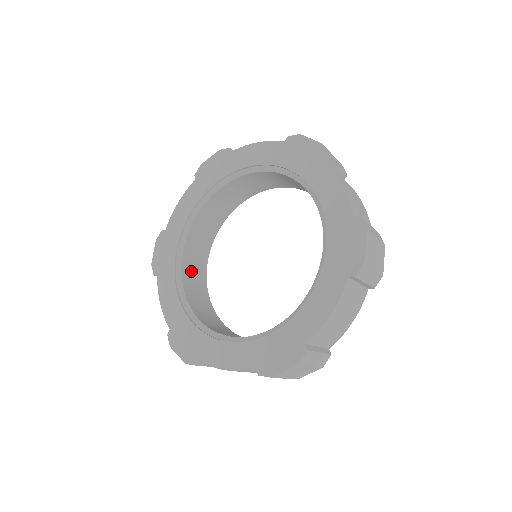
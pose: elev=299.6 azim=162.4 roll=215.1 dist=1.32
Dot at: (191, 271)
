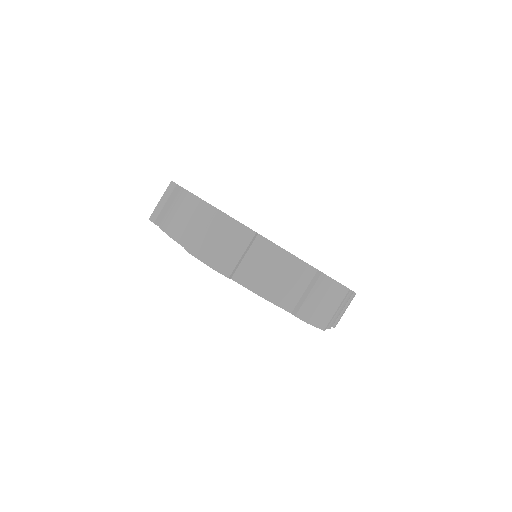
Dot at: occluded
